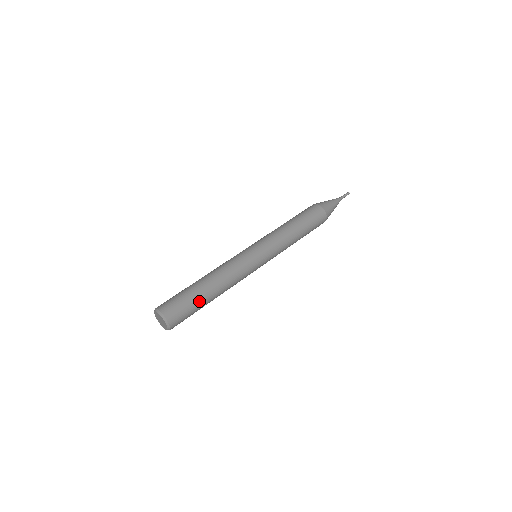
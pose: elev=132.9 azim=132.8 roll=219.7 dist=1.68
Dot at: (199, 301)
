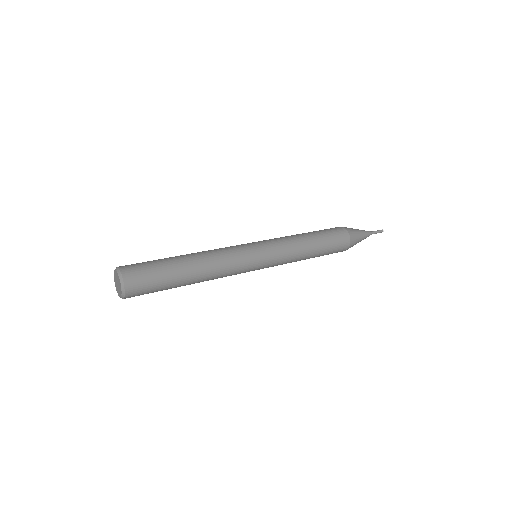
Dot at: (171, 280)
